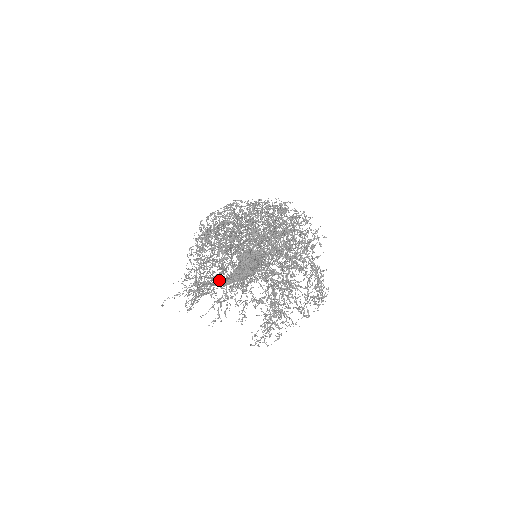
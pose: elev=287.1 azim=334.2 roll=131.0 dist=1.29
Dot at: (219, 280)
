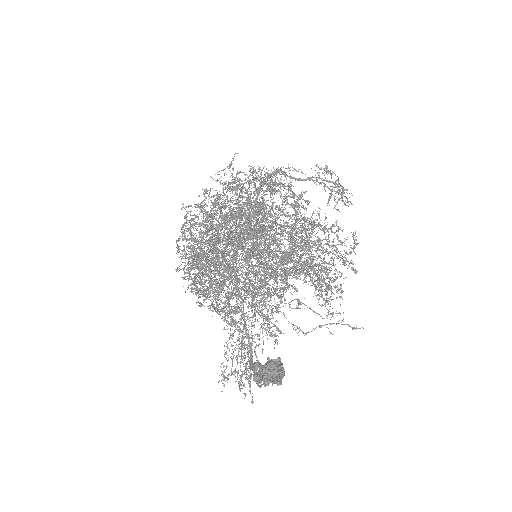
Dot at: (254, 370)
